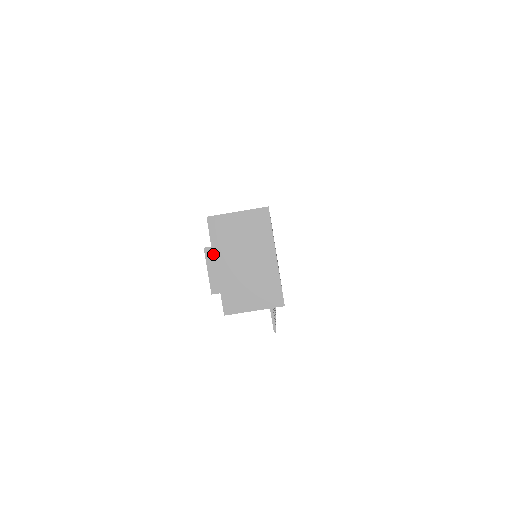
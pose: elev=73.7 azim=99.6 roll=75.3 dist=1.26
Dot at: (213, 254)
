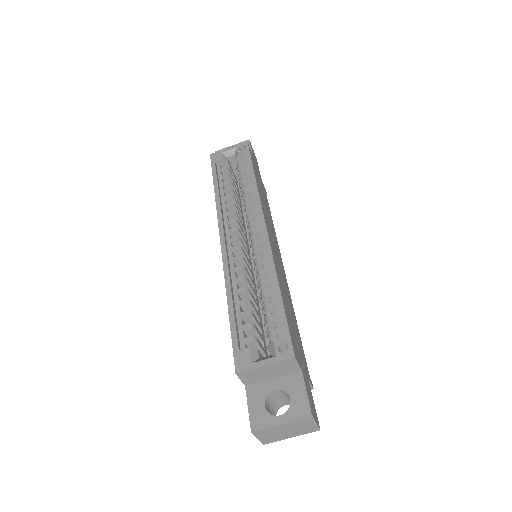
Dot at: (260, 432)
